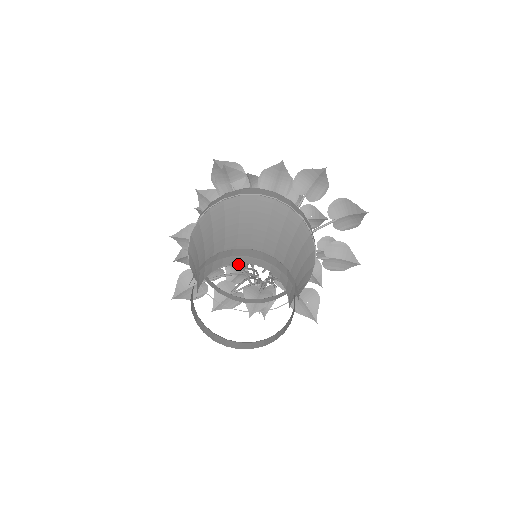
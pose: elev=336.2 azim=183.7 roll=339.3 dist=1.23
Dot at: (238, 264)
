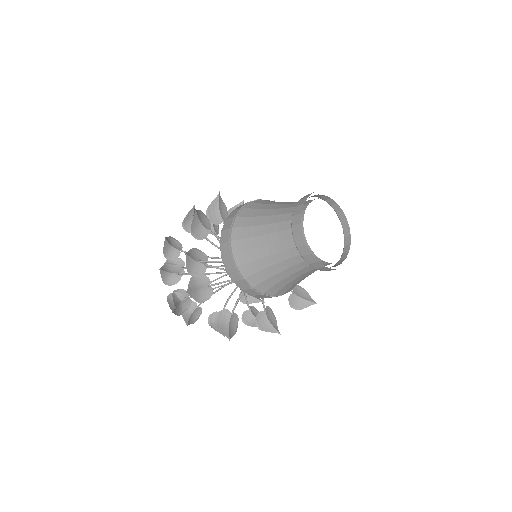
Dot at: occluded
